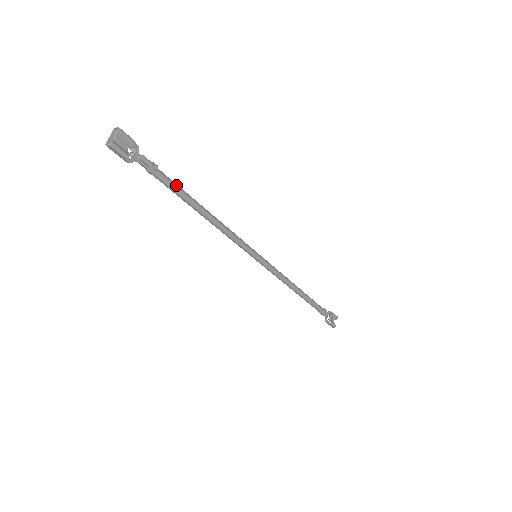
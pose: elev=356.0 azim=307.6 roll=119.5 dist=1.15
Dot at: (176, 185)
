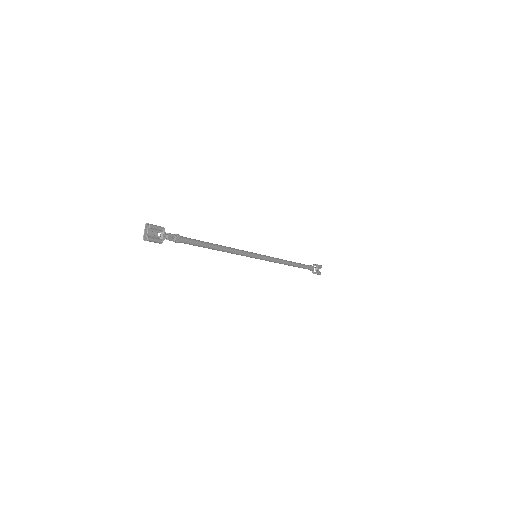
Dot at: (194, 241)
